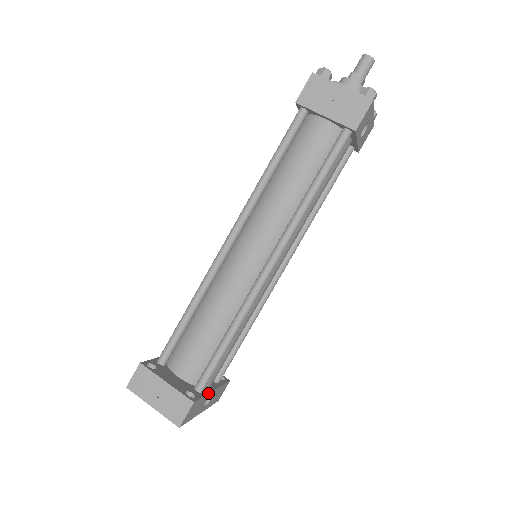
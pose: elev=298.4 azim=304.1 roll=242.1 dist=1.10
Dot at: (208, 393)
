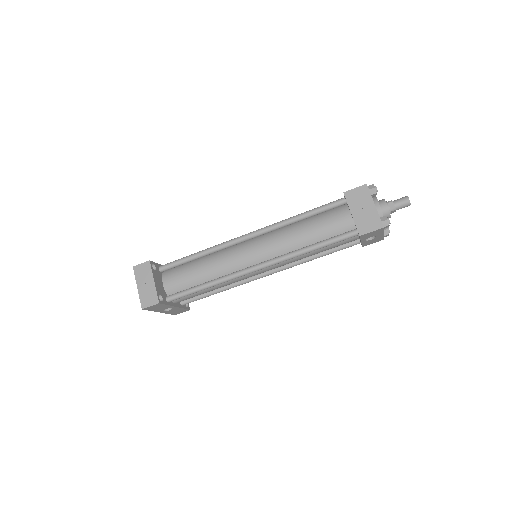
Dot at: (171, 305)
